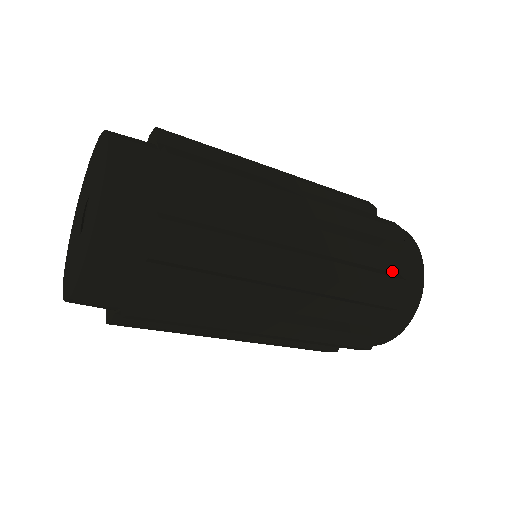
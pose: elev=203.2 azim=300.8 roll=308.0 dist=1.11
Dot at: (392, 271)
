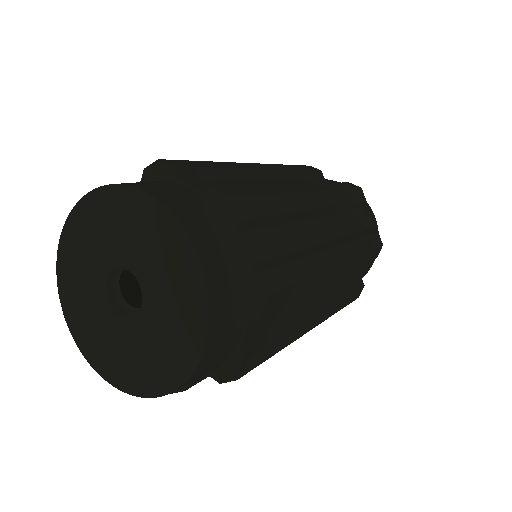
Dot at: occluded
